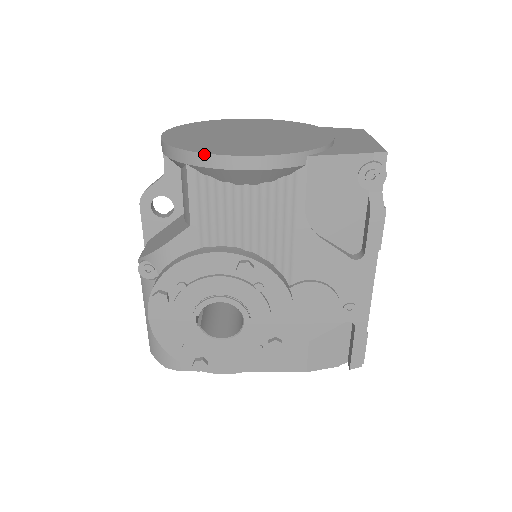
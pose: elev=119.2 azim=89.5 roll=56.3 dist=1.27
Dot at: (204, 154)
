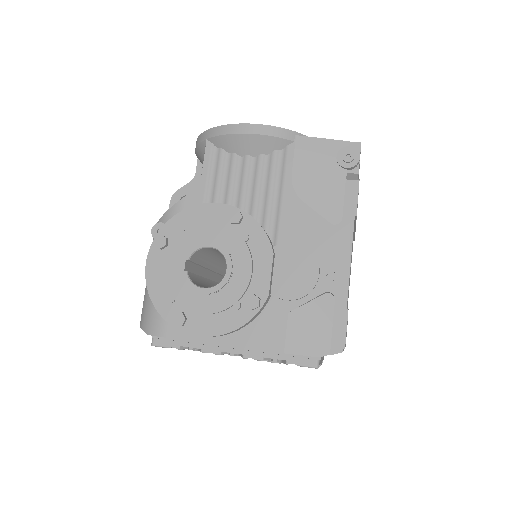
Dot at: (219, 126)
